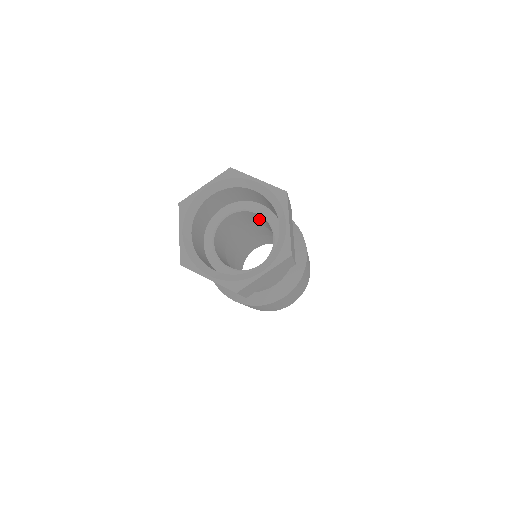
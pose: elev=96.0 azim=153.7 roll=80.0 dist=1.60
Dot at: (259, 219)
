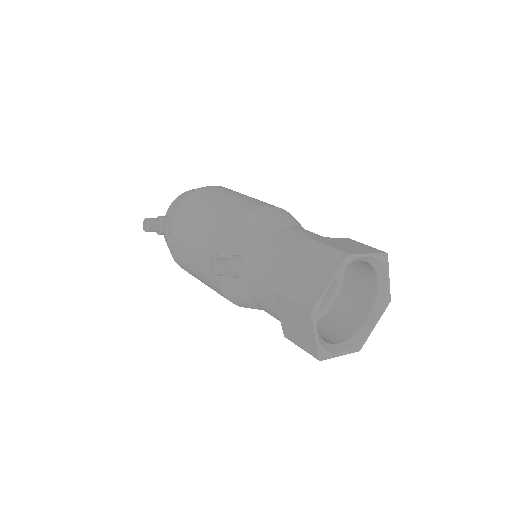
Dot at: occluded
